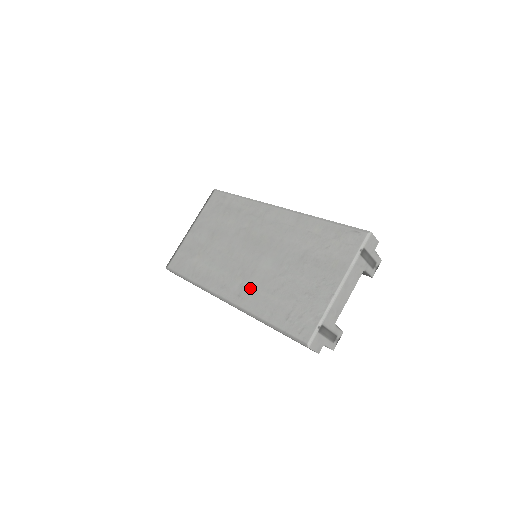
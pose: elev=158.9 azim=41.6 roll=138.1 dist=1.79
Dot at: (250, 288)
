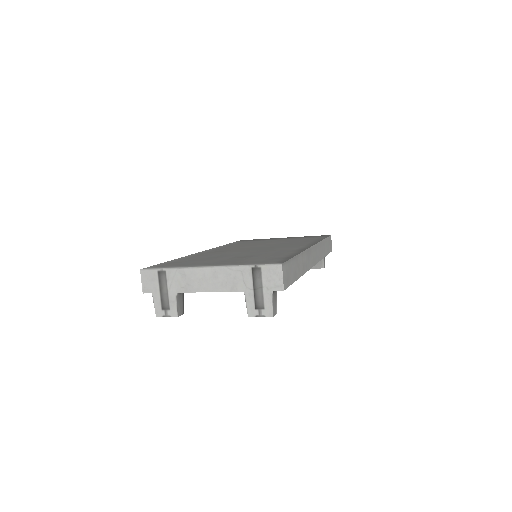
Dot at: (214, 253)
